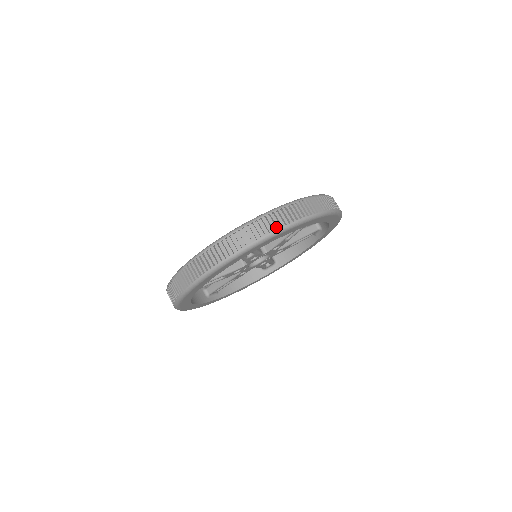
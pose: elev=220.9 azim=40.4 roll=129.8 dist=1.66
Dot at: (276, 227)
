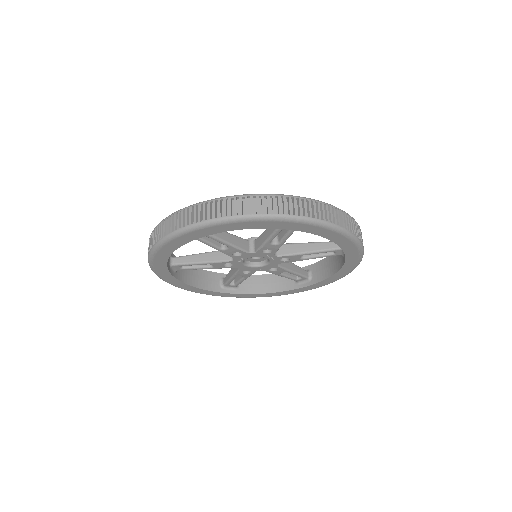
Dot at: (339, 225)
